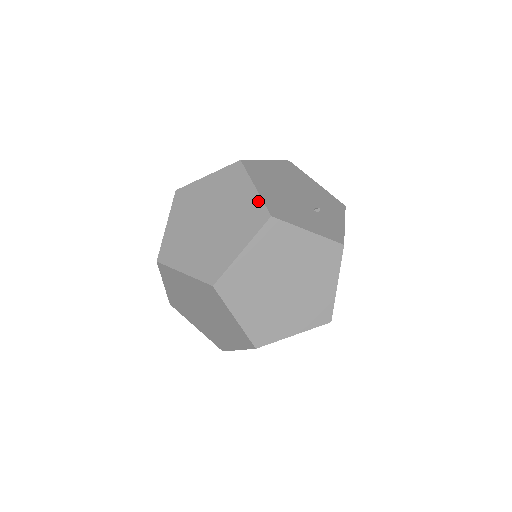
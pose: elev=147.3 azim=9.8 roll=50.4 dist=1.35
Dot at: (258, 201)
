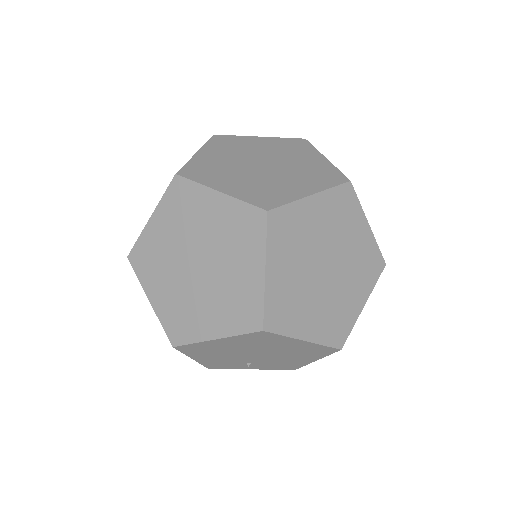
Dot at: (332, 167)
